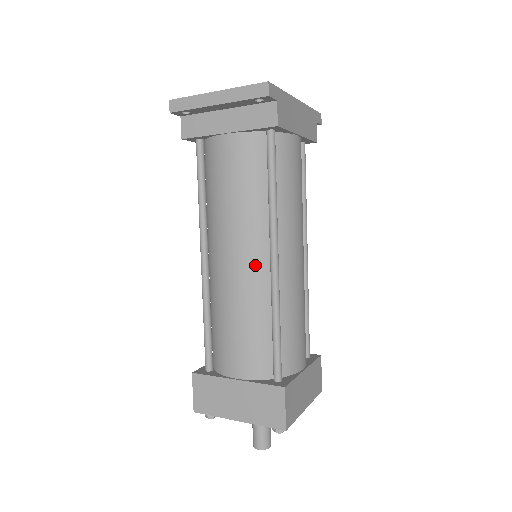
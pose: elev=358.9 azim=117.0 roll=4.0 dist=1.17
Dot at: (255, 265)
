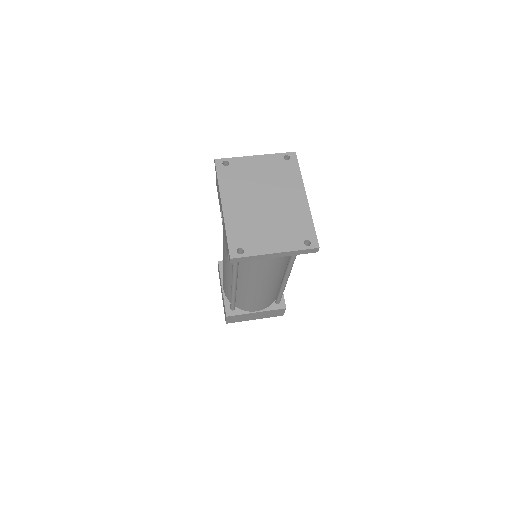
Dot at: (275, 283)
